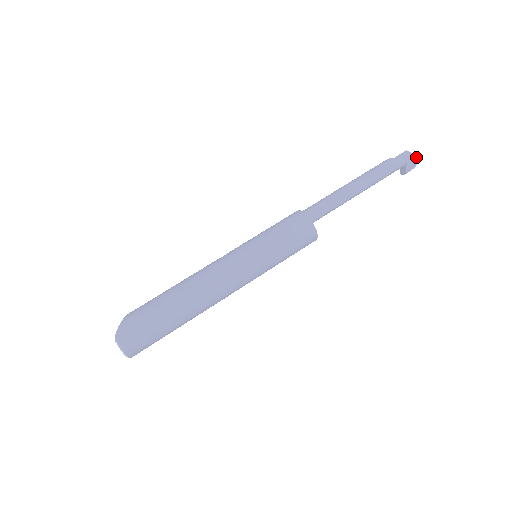
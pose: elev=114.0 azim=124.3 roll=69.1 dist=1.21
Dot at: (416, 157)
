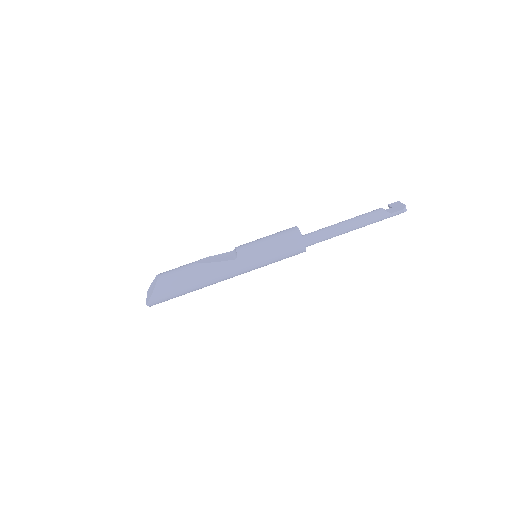
Dot at: (406, 210)
